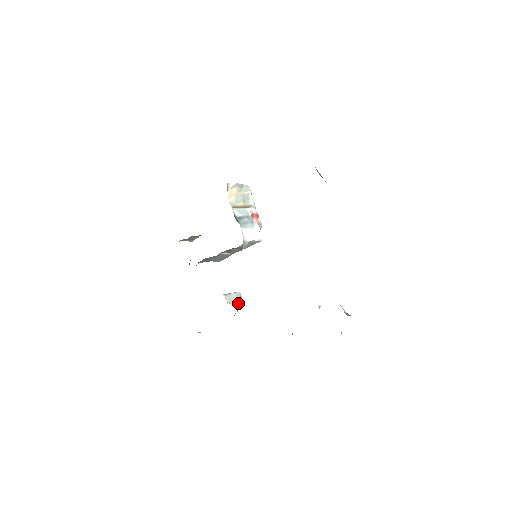
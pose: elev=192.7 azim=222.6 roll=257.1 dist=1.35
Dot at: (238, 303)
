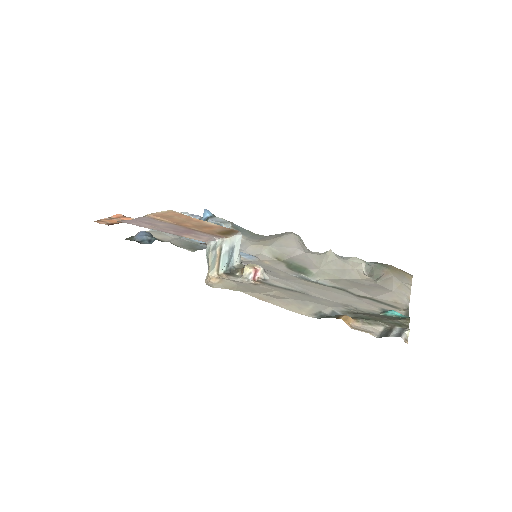
Dot at: occluded
